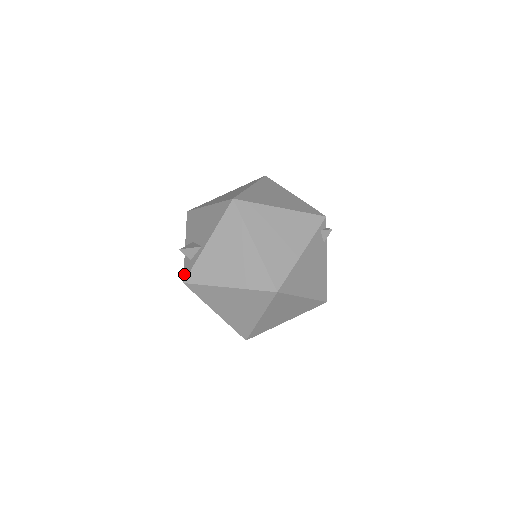
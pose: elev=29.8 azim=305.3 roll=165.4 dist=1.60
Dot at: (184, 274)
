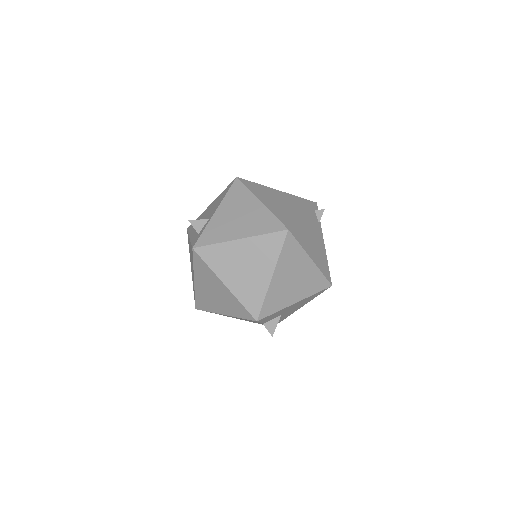
Dot at: (192, 244)
